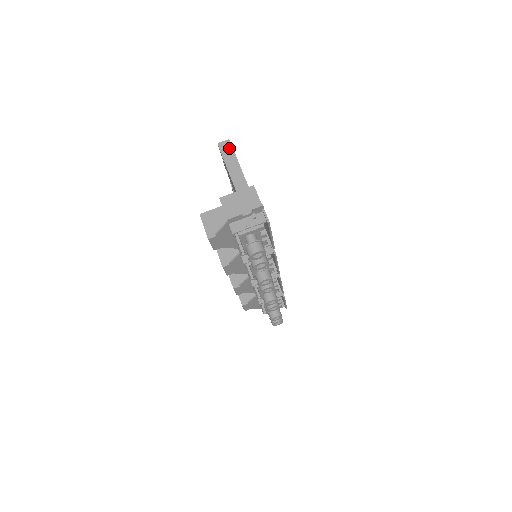
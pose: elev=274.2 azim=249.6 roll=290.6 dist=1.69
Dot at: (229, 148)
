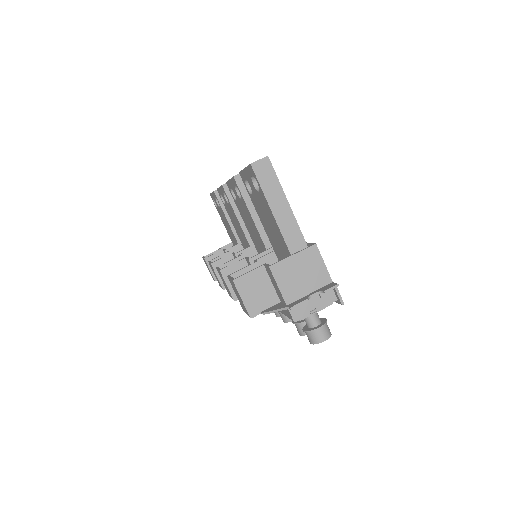
Dot at: (270, 173)
